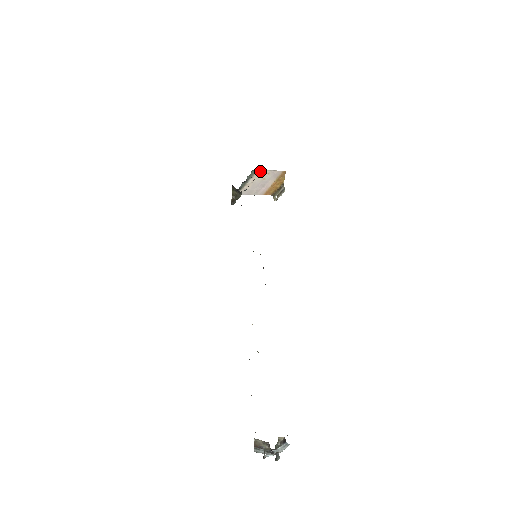
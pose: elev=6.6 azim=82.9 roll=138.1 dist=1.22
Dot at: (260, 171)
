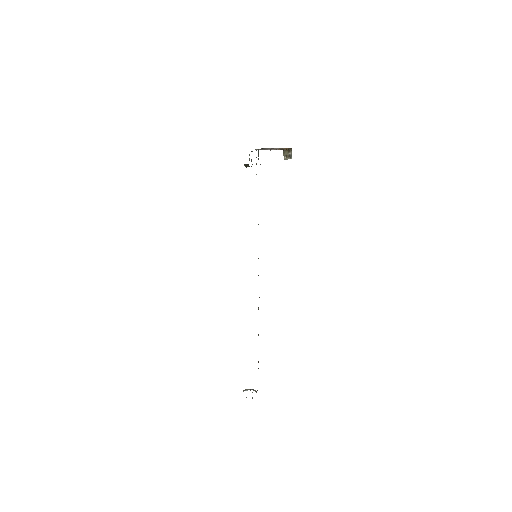
Dot at: (267, 148)
